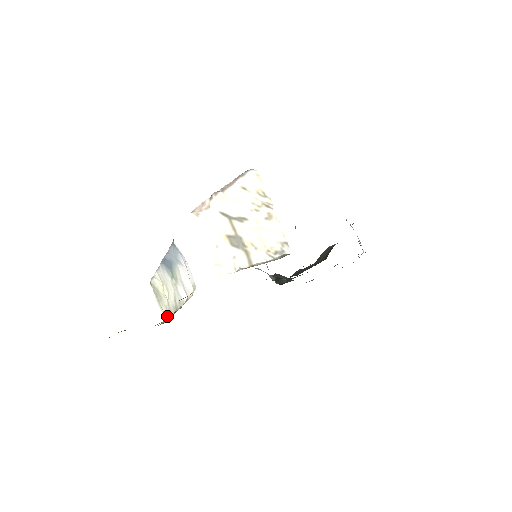
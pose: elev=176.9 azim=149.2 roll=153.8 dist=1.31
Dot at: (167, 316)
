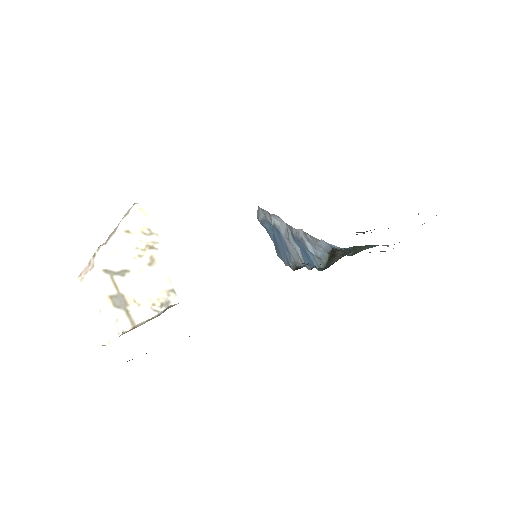
Dot at: occluded
